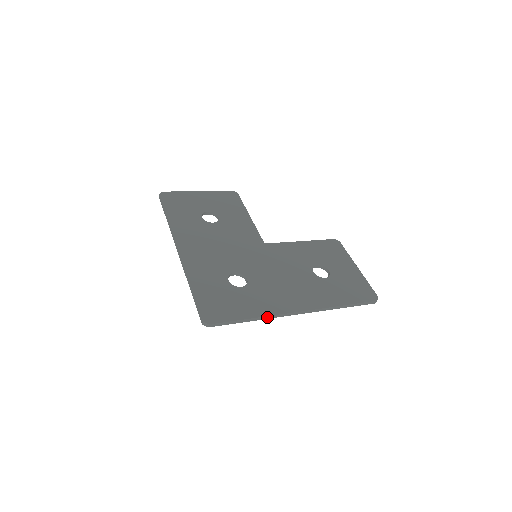
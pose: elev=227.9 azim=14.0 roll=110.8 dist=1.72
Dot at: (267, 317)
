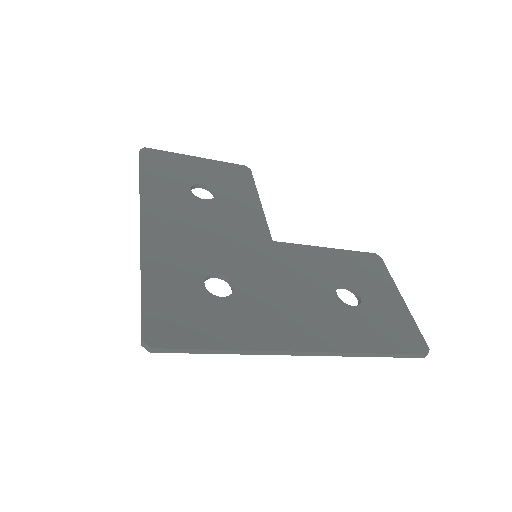
Dot at: (251, 352)
